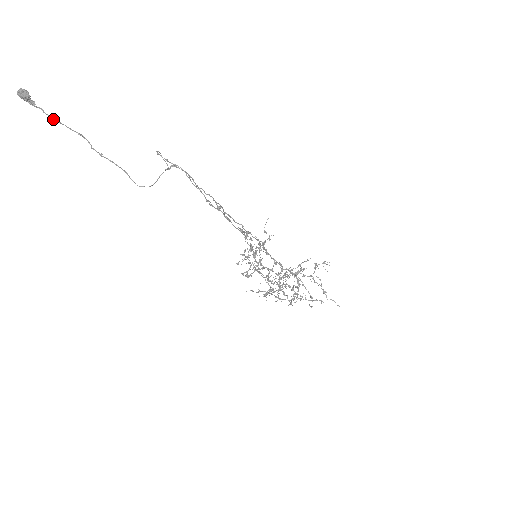
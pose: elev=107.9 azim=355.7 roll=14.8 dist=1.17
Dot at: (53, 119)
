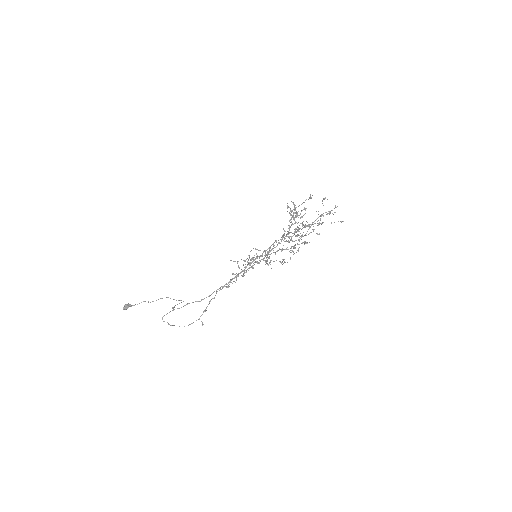
Dot at: occluded
